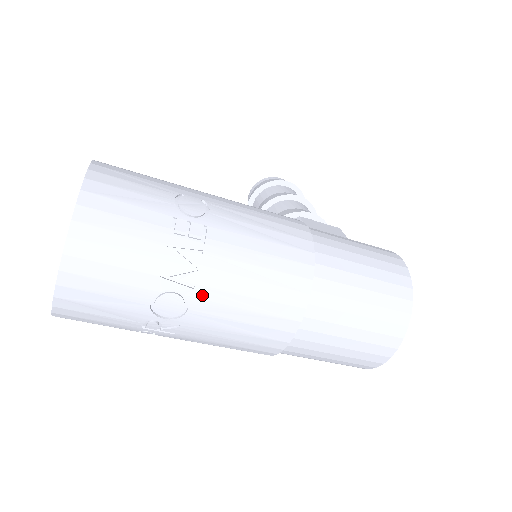
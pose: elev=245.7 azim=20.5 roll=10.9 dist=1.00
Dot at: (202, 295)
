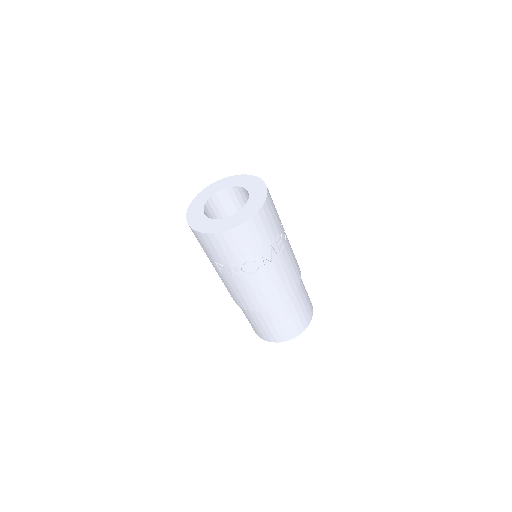
Dot at: (264, 272)
